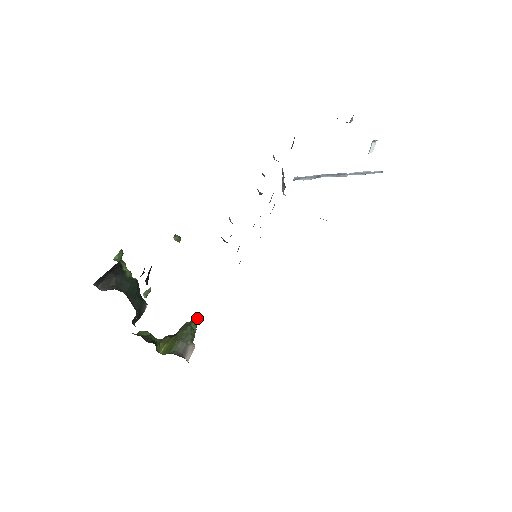
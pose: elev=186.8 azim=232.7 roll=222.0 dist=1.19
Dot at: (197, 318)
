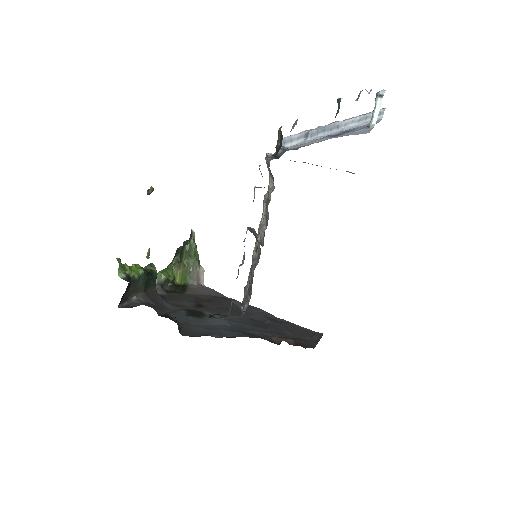
Dot at: (193, 237)
